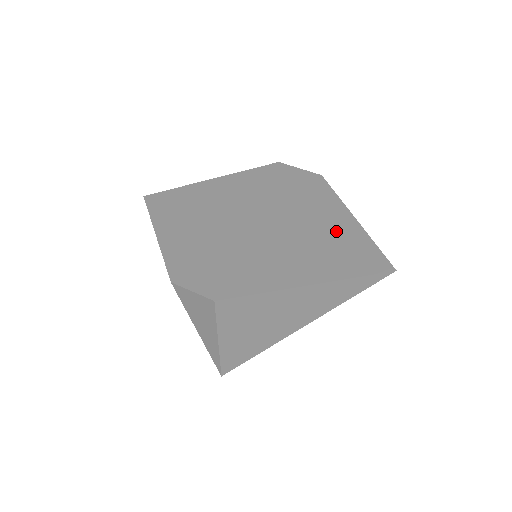
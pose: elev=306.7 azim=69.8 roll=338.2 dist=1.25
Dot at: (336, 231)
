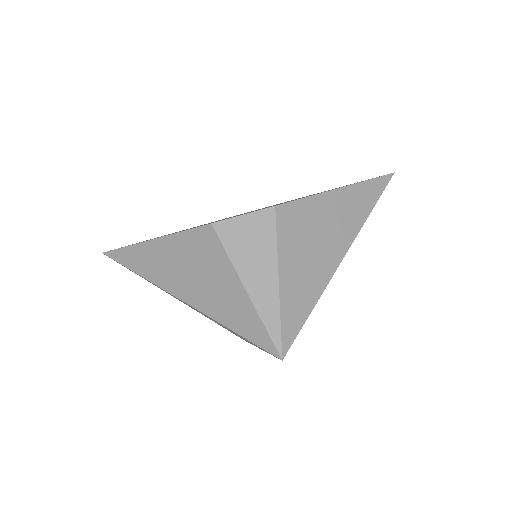
Dot at: occluded
